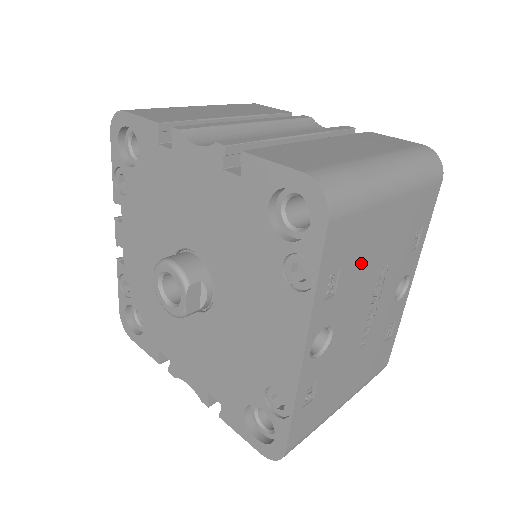
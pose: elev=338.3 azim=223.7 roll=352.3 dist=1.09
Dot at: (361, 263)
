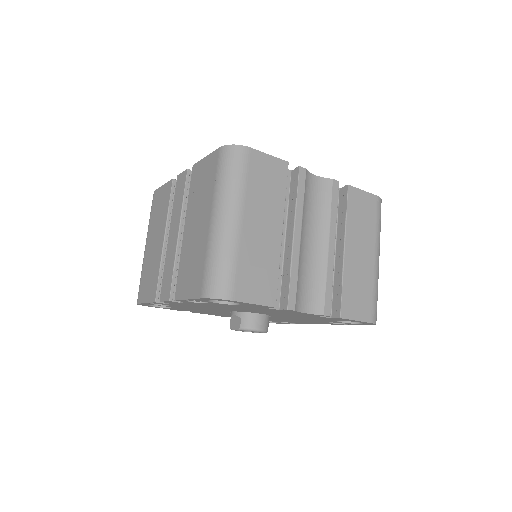
Dot at: occluded
